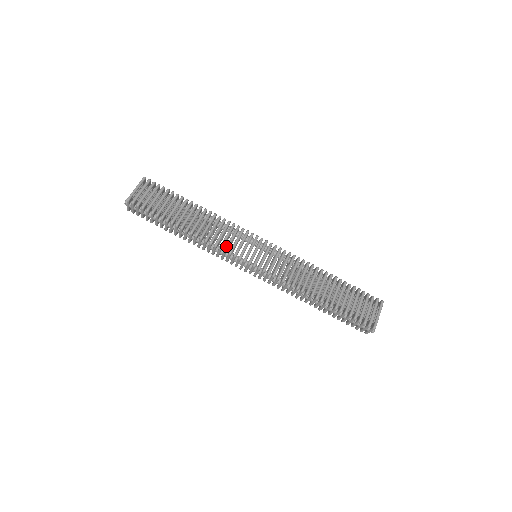
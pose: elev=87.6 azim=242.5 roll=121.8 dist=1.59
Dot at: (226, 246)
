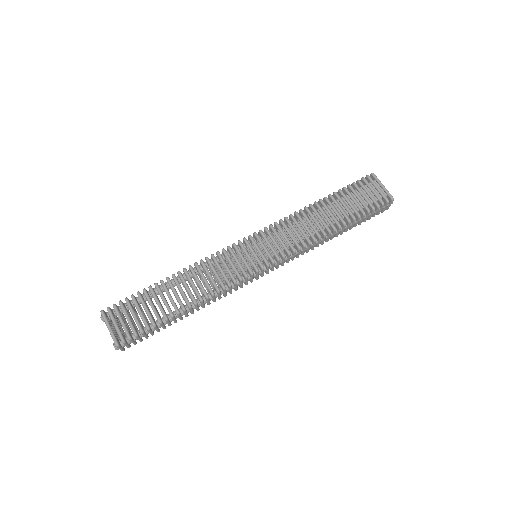
Dot at: (231, 279)
